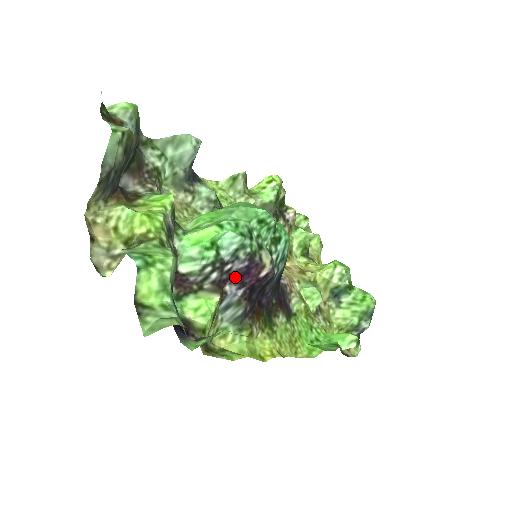
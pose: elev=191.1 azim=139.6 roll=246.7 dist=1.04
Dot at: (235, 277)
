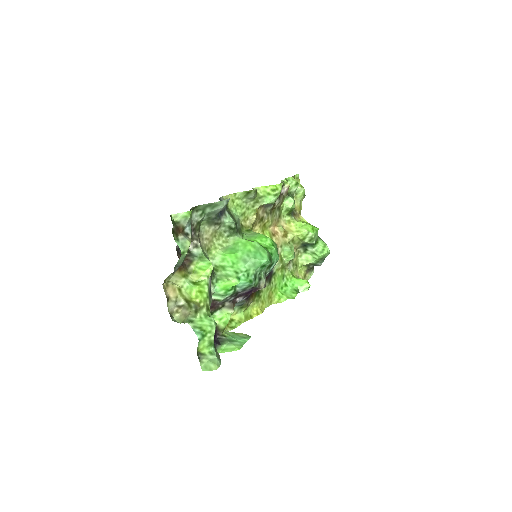
Dot at: (243, 295)
